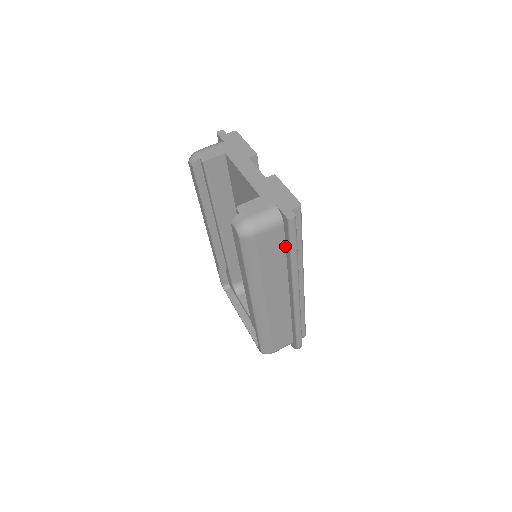
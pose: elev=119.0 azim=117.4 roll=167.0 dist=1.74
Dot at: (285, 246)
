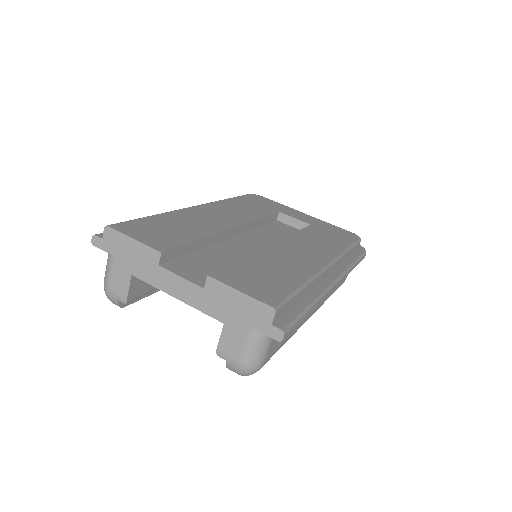
Dot at: occluded
